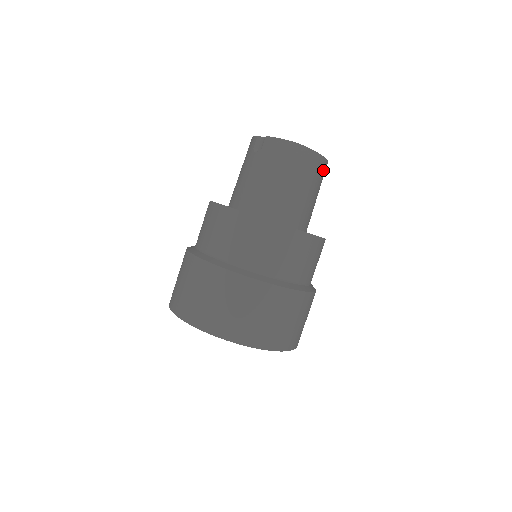
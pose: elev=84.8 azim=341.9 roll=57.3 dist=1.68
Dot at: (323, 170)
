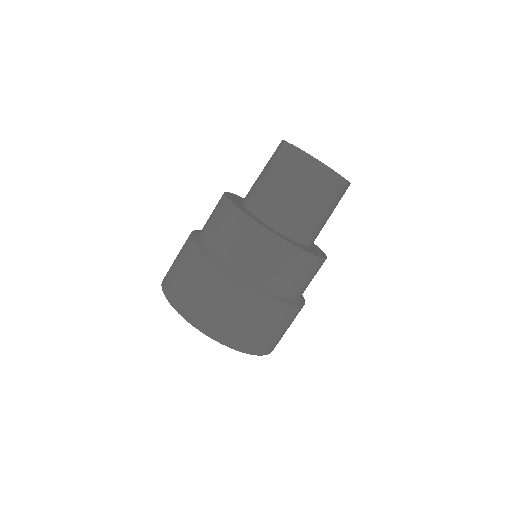
Dot at: (341, 191)
